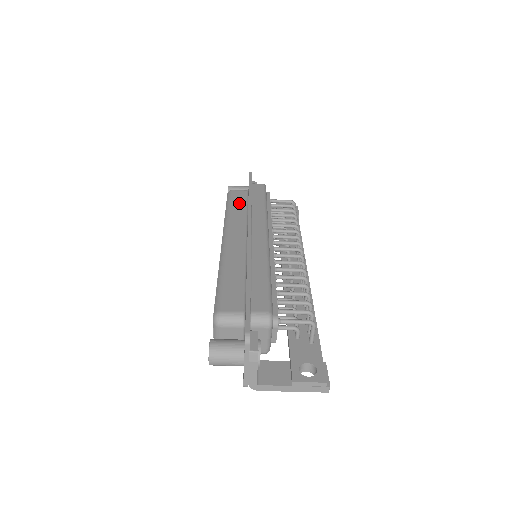
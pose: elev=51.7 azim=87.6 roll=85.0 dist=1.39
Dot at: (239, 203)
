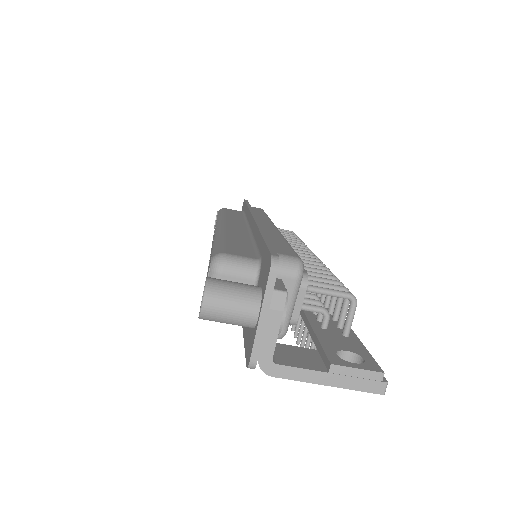
Dot at: (234, 213)
